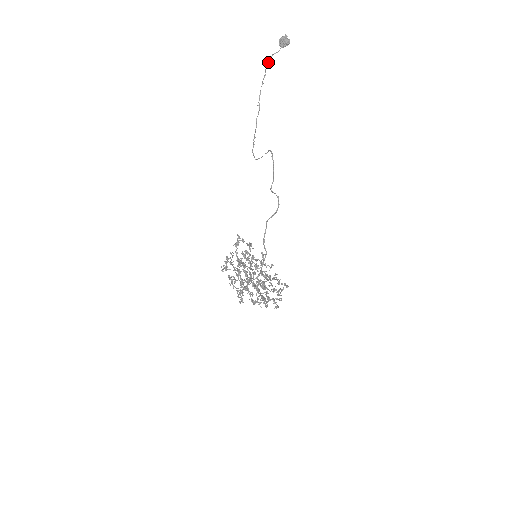
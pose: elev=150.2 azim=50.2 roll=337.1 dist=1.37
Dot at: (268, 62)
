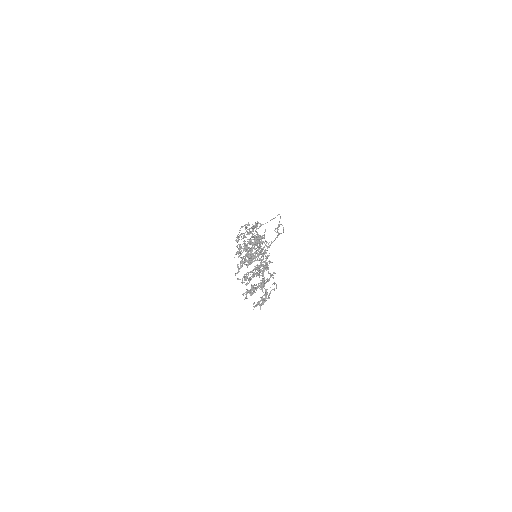
Dot at: occluded
